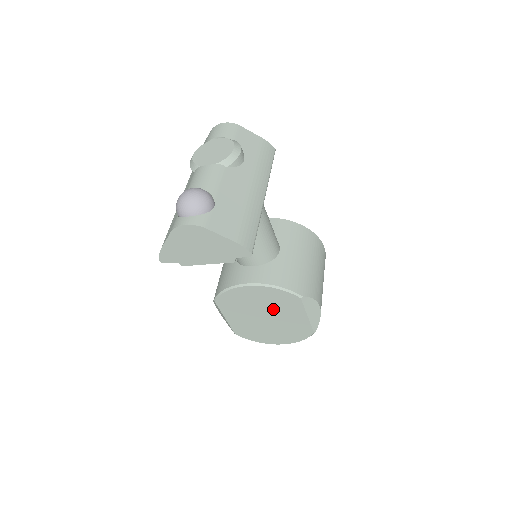
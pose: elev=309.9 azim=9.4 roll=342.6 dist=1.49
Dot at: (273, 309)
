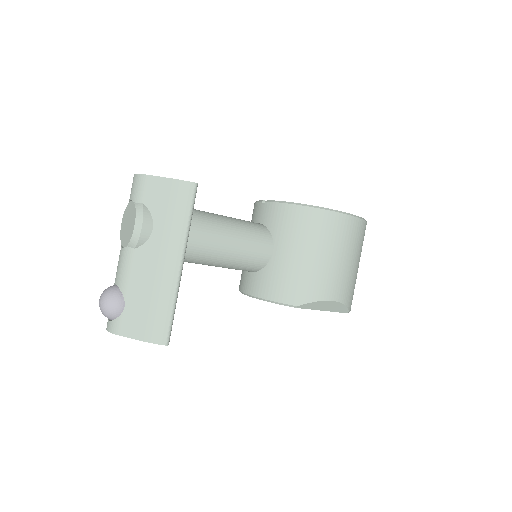
Dot at: occluded
